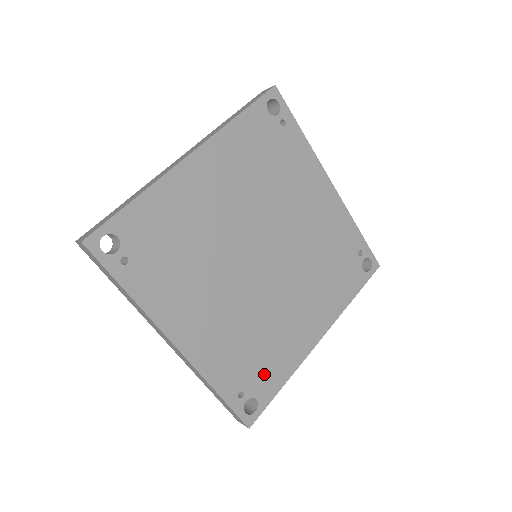
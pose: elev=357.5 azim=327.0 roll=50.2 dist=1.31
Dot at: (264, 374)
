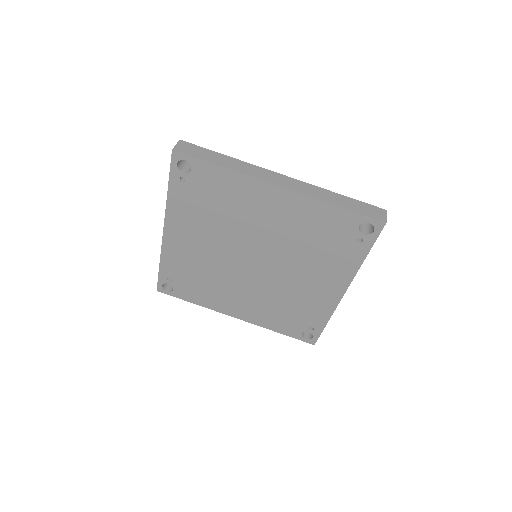
Dot at: (189, 289)
